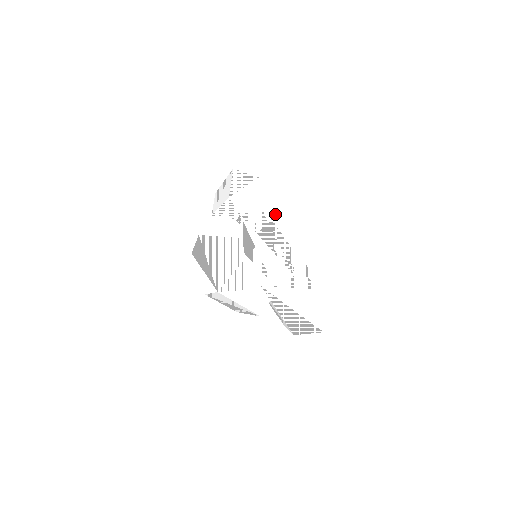
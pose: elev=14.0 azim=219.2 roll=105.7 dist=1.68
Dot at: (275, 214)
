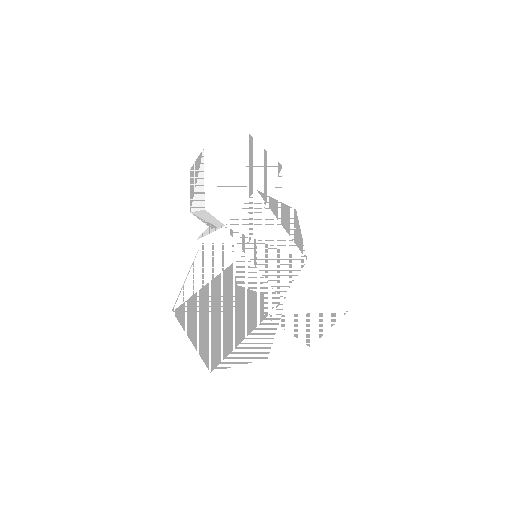
Dot at: (275, 179)
